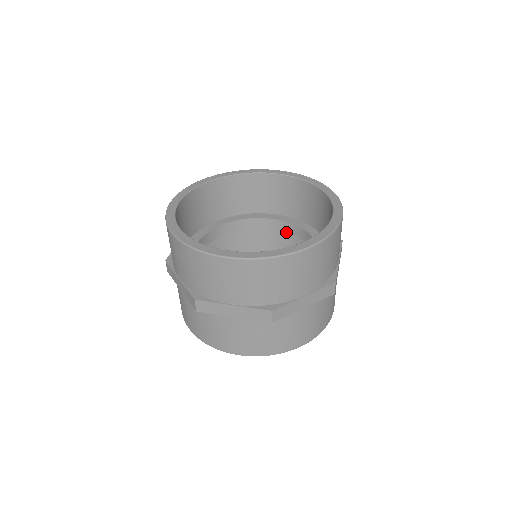
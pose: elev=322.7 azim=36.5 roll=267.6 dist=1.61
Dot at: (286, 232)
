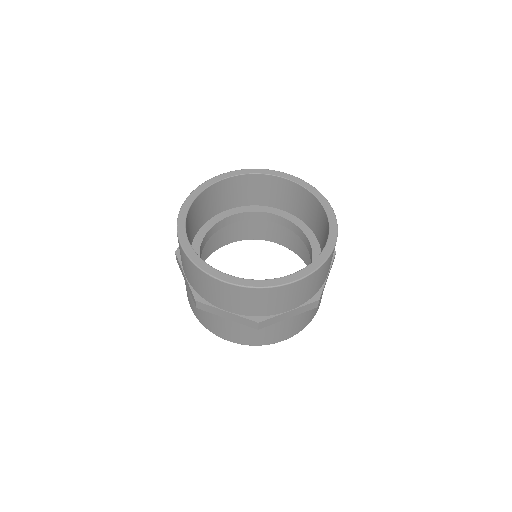
Dot at: (310, 256)
